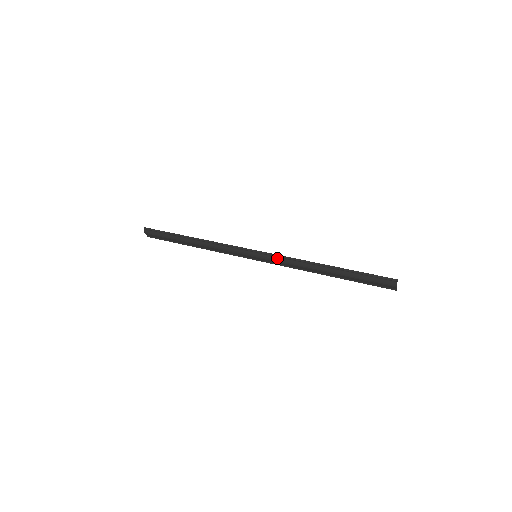
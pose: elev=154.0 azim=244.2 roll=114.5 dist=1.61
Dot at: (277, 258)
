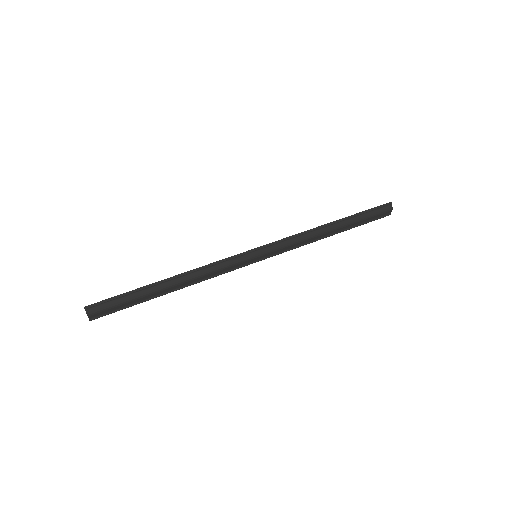
Dot at: (281, 244)
